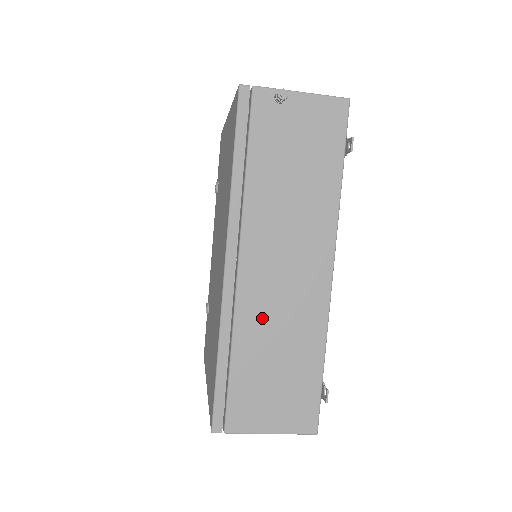
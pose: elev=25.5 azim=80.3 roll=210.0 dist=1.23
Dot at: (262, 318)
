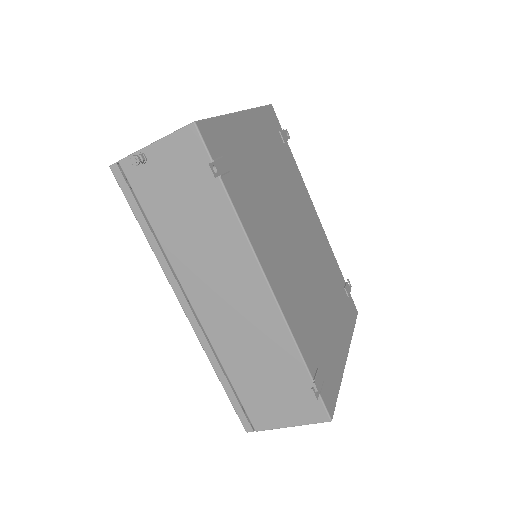
Dot at: (233, 342)
